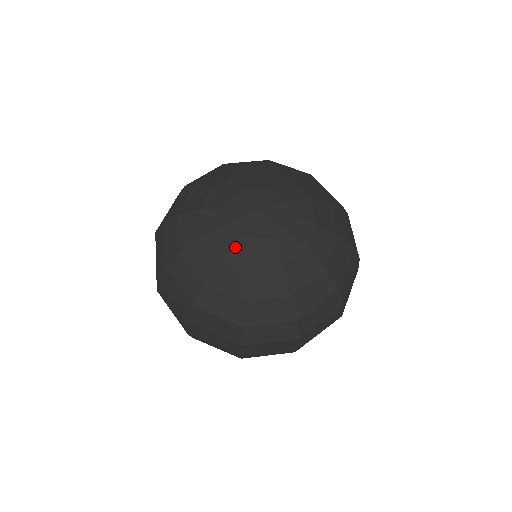
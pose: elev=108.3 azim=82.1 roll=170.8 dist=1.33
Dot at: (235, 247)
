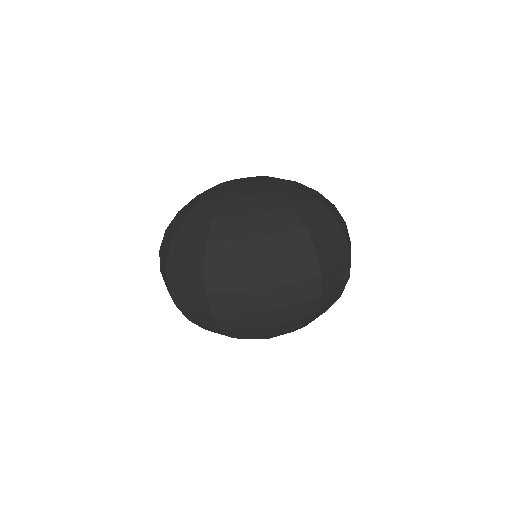
Dot at: (253, 188)
